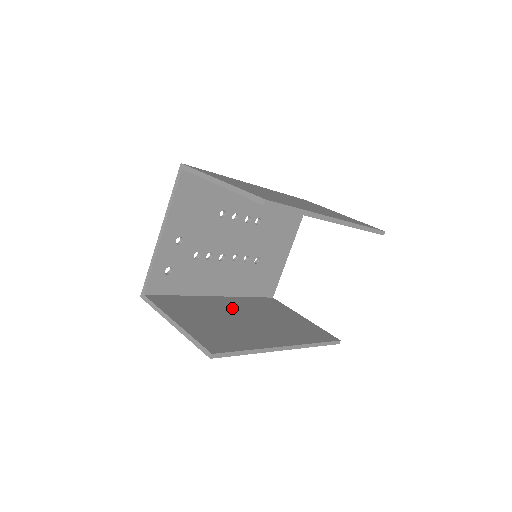
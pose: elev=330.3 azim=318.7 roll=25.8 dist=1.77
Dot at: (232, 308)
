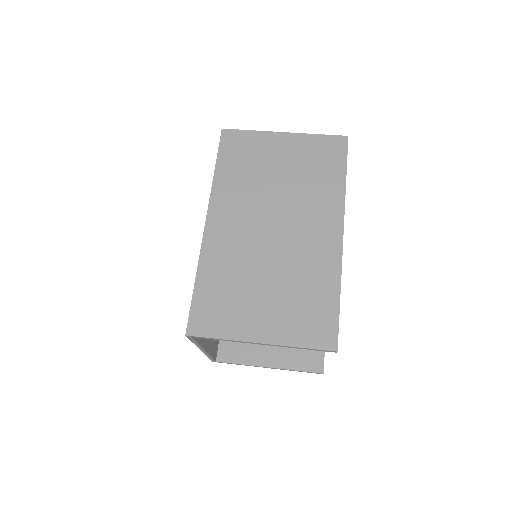
Dot at: occluded
